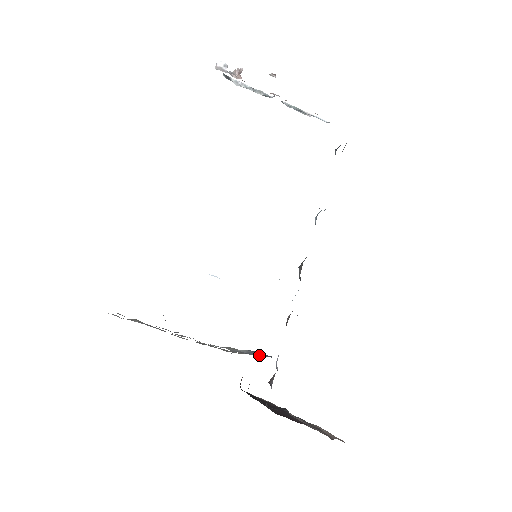
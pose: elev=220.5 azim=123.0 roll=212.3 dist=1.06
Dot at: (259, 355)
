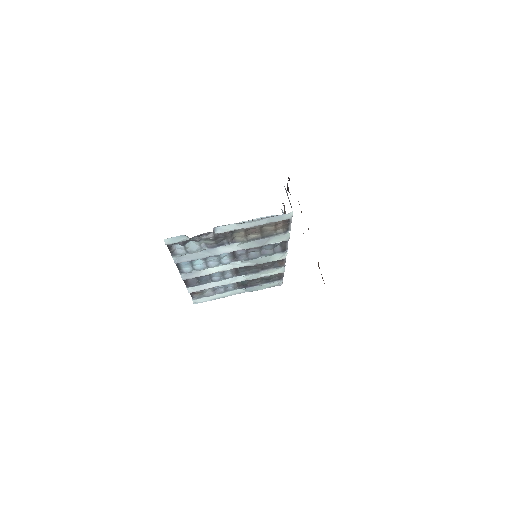
Dot at: occluded
